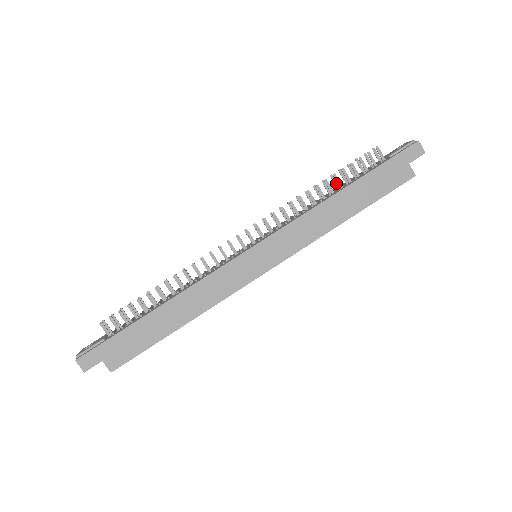
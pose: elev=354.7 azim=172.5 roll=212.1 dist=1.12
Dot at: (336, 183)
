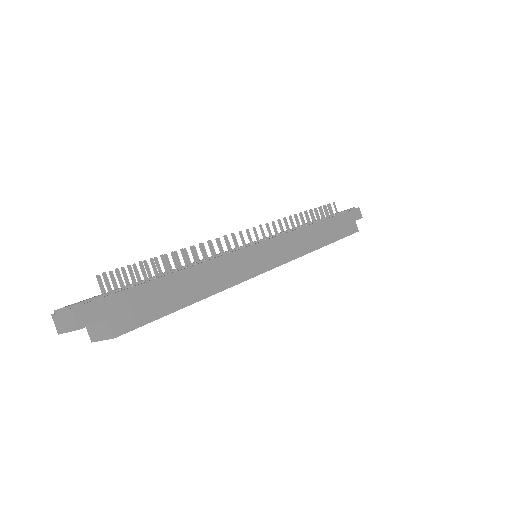
Dot at: occluded
